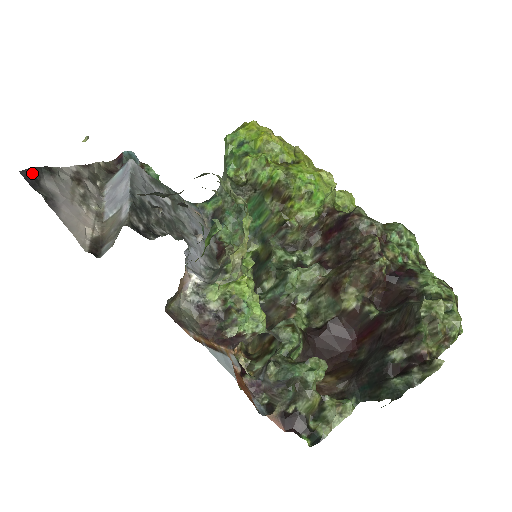
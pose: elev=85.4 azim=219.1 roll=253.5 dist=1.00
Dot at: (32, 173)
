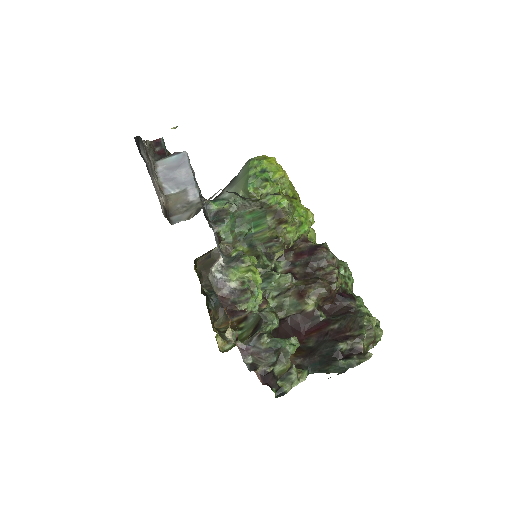
Dot at: (138, 141)
